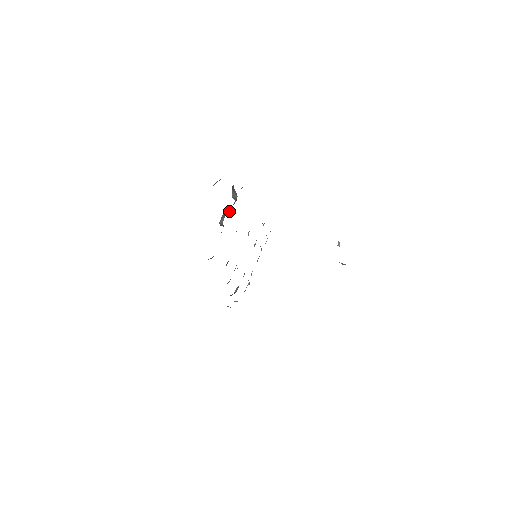
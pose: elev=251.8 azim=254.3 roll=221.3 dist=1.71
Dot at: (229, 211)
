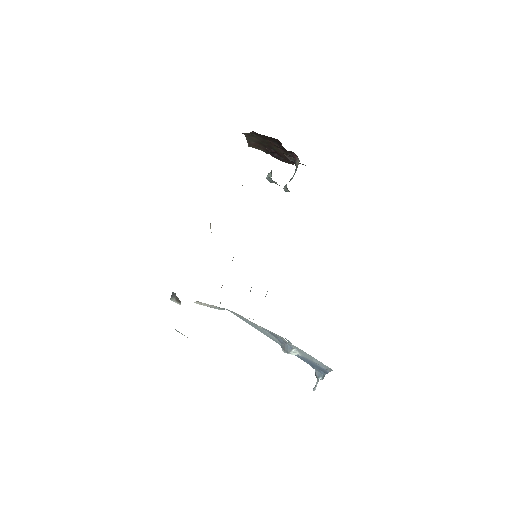
Dot at: occluded
